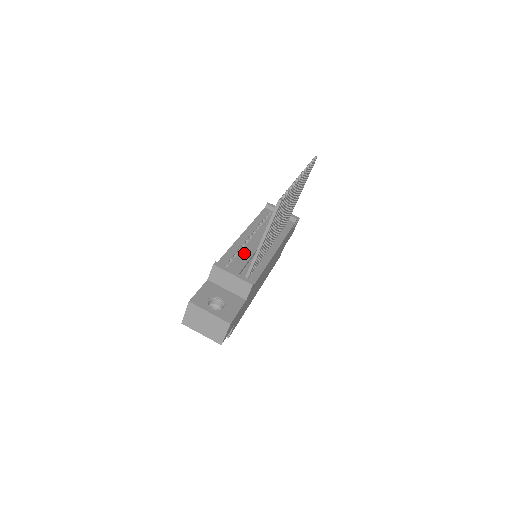
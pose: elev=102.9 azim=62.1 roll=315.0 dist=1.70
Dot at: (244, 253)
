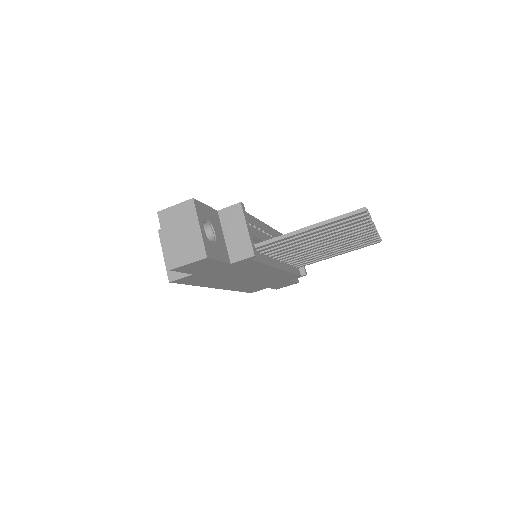
Dot at: occluded
